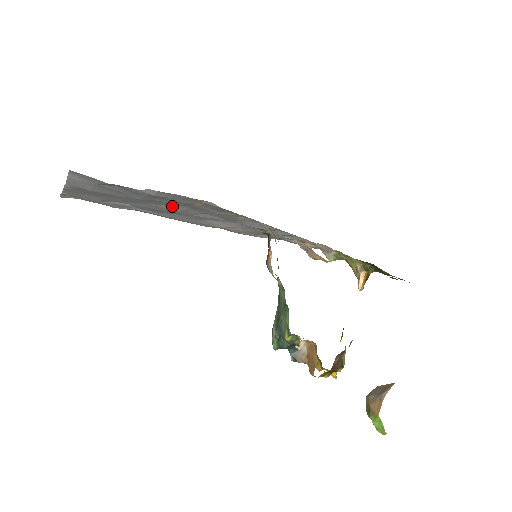
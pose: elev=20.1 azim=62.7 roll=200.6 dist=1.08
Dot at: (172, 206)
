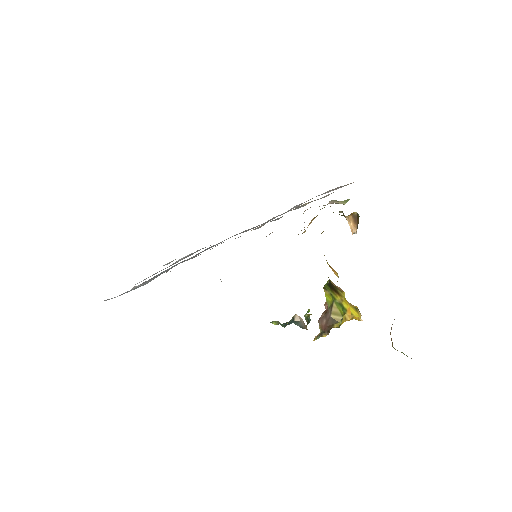
Dot at: occluded
